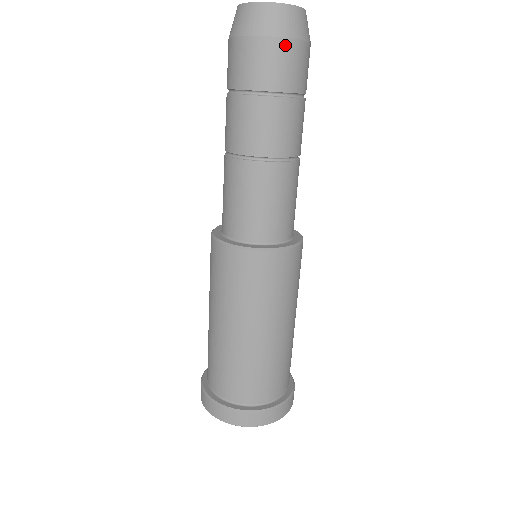
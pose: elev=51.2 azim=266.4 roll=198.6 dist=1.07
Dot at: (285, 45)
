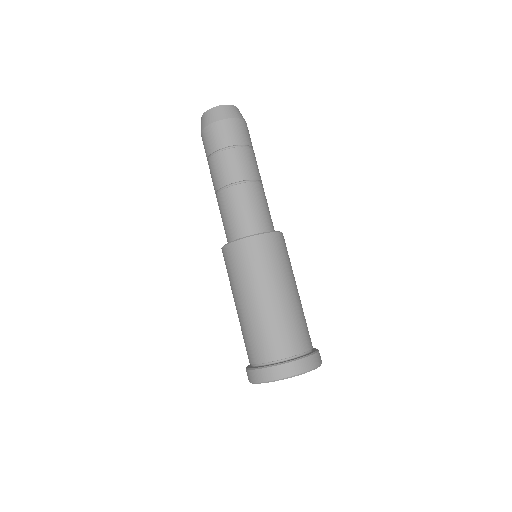
Dot at: (211, 127)
